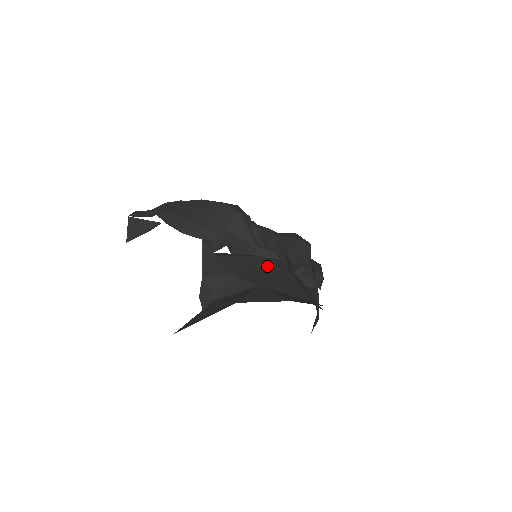
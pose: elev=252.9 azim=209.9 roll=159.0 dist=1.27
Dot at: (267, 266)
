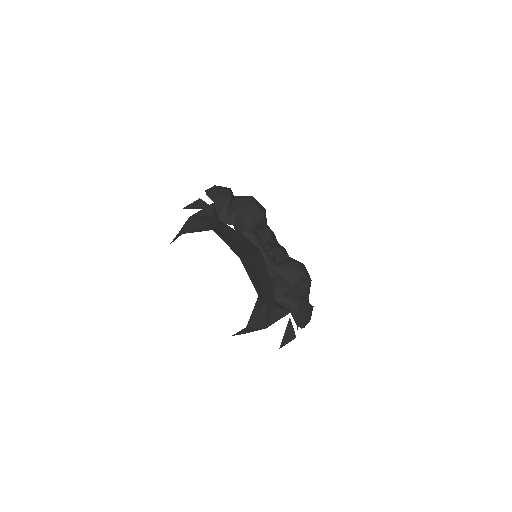
Dot at: (241, 239)
